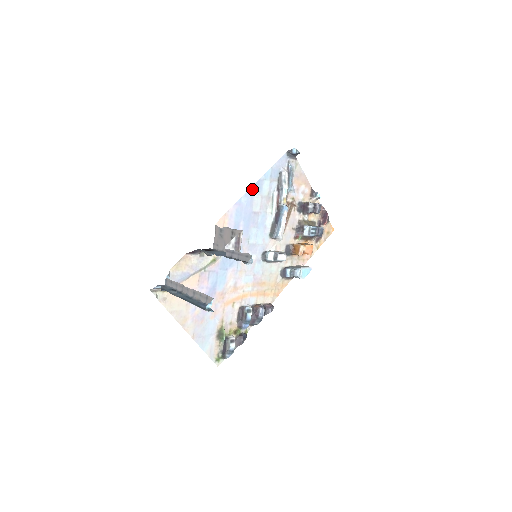
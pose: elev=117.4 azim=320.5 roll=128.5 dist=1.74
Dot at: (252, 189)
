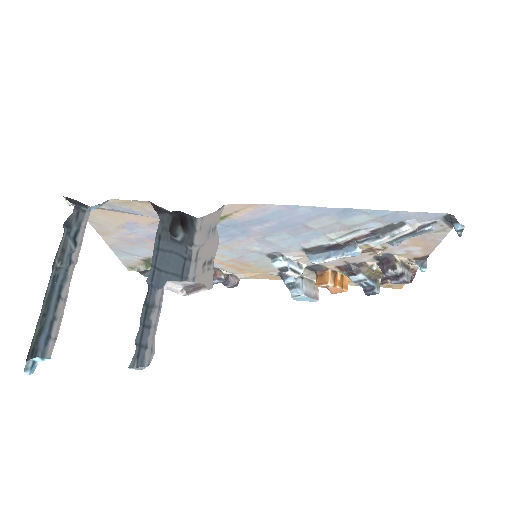
Dot at: (332, 209)
